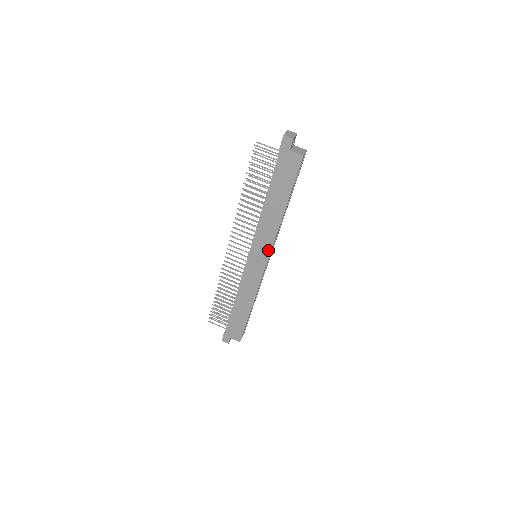
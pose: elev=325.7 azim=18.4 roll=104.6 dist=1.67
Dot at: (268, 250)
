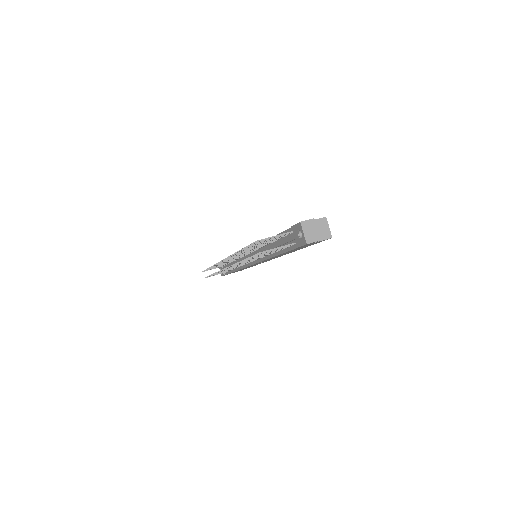
Dot at: occluded
